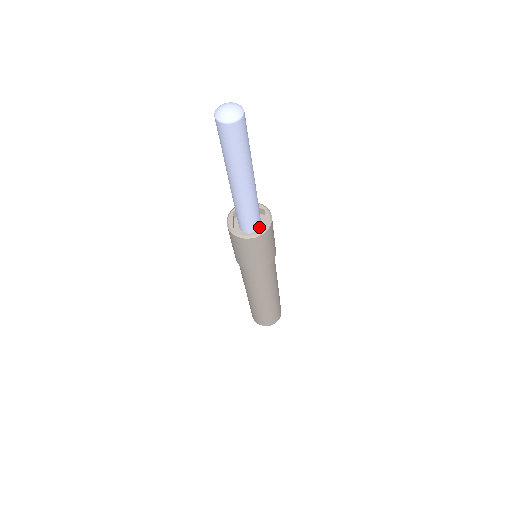
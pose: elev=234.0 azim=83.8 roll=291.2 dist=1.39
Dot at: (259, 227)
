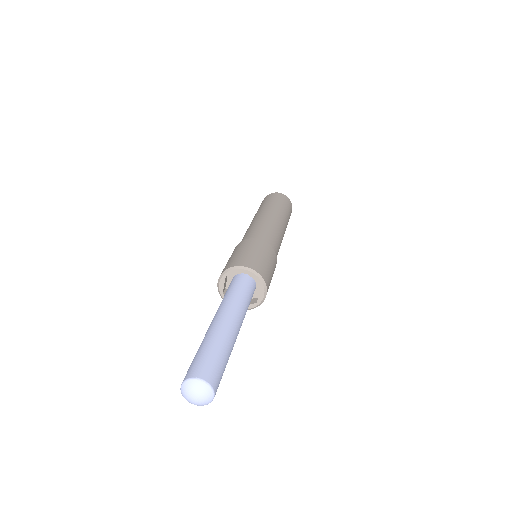
Dot at: (254, 284)
